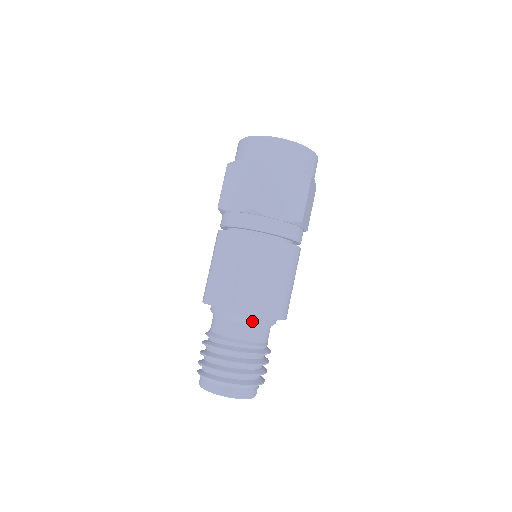
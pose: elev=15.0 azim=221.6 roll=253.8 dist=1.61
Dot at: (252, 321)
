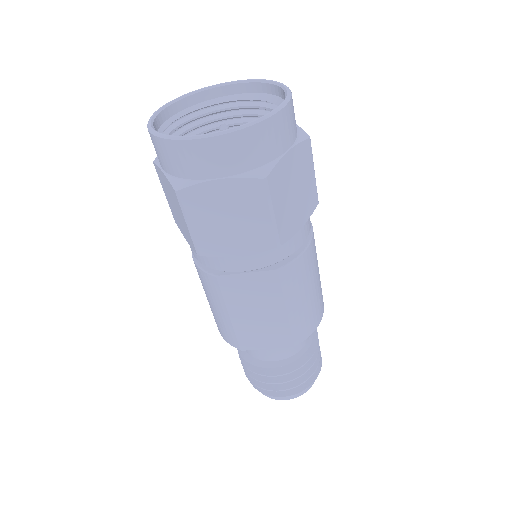
Dot at: occluded
